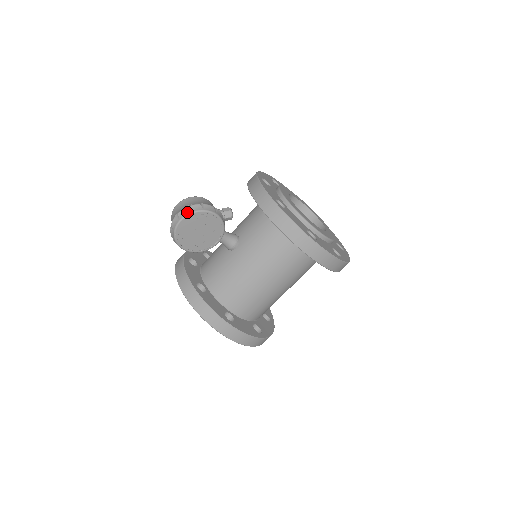
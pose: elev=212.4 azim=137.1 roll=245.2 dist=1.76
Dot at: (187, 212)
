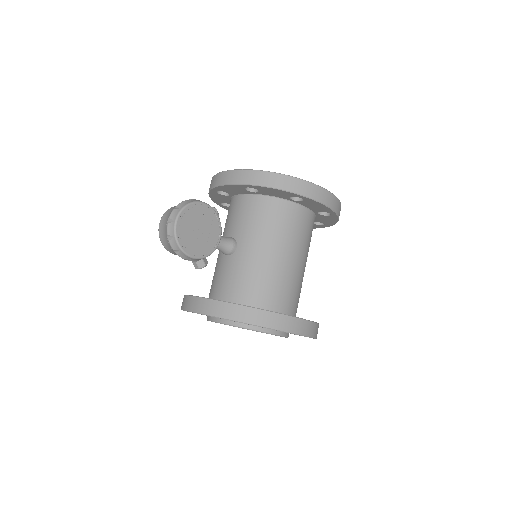
Dot at: (178, 210)
